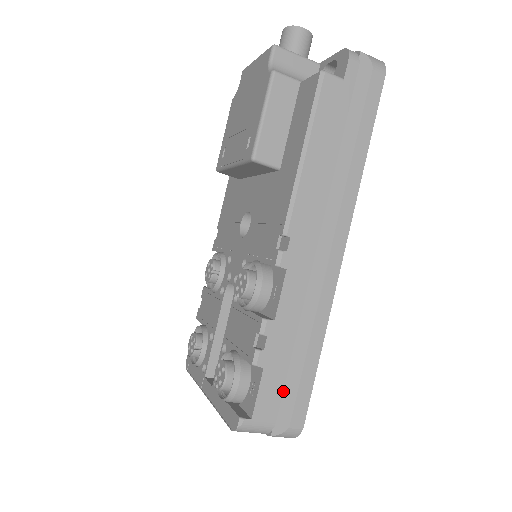
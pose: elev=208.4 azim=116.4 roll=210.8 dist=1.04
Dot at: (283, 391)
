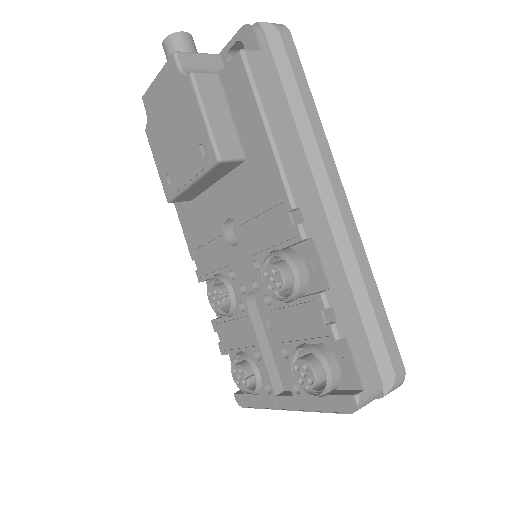
Dot at: (371, 349)
